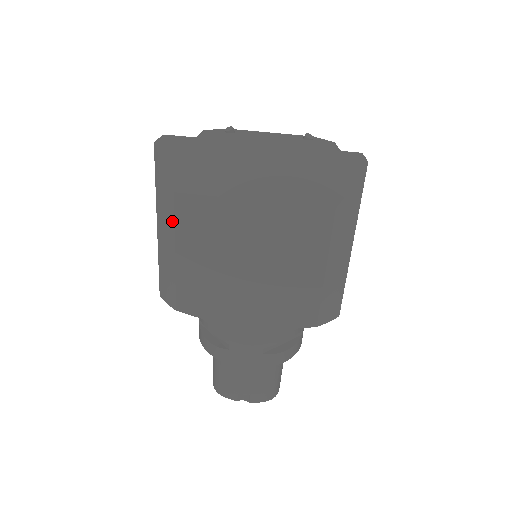
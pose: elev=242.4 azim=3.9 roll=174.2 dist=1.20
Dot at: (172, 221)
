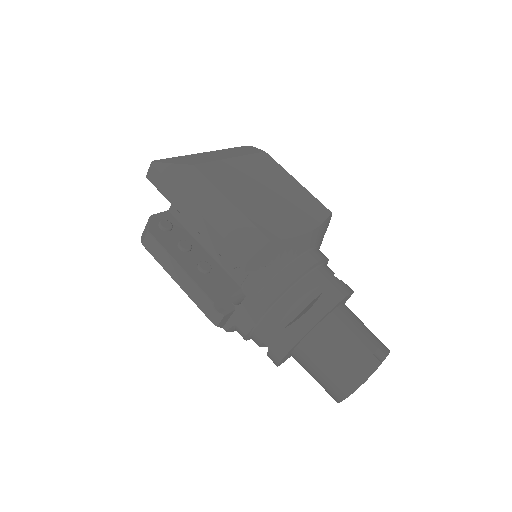
Dot at: (208, 183)
